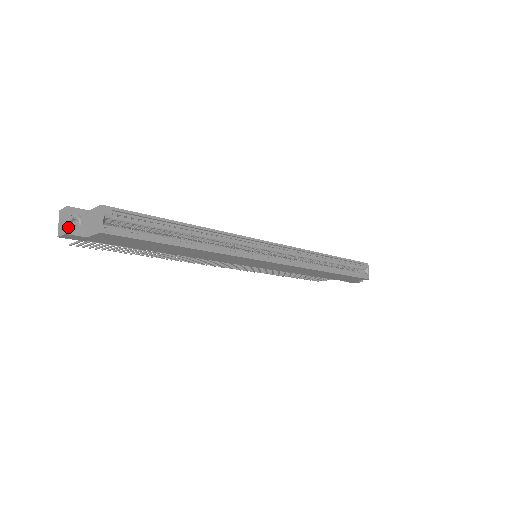
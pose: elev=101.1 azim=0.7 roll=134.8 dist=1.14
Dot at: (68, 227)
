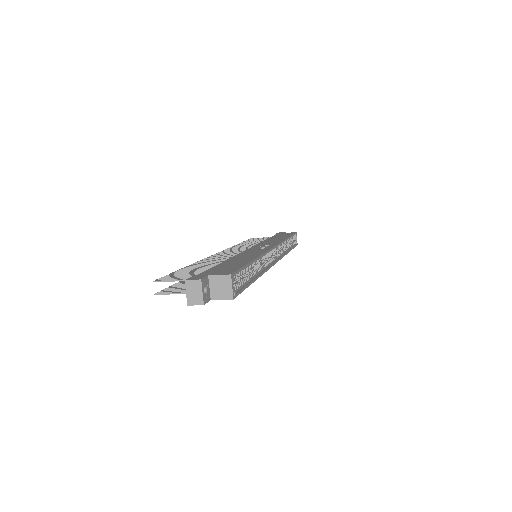
Dot at: (204, 298)
